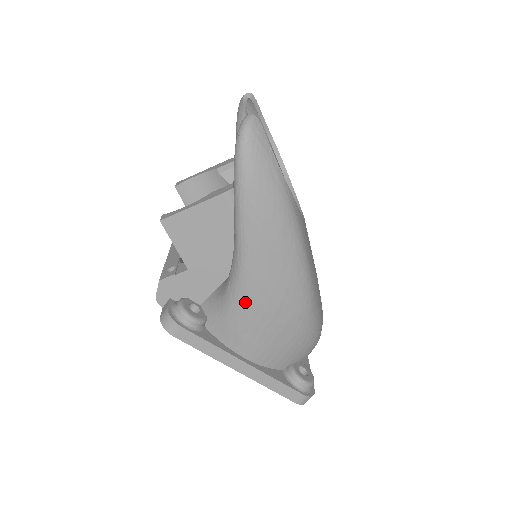
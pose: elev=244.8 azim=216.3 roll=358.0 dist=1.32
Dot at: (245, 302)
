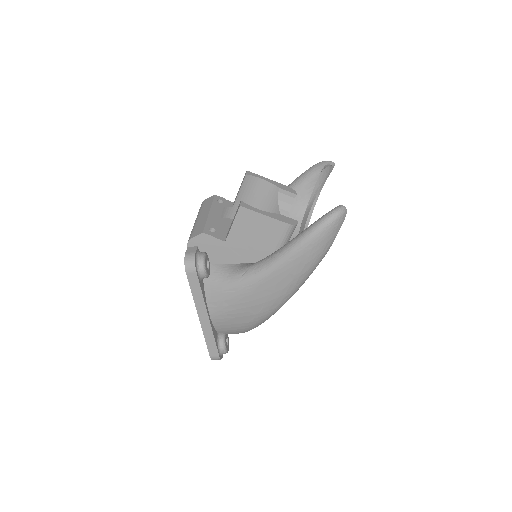
Dot at: (245, 289)
